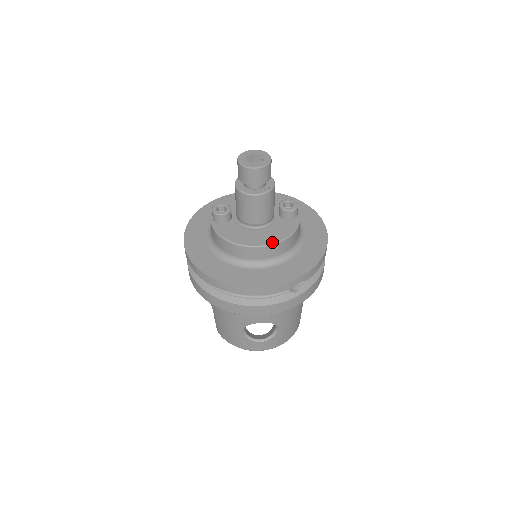
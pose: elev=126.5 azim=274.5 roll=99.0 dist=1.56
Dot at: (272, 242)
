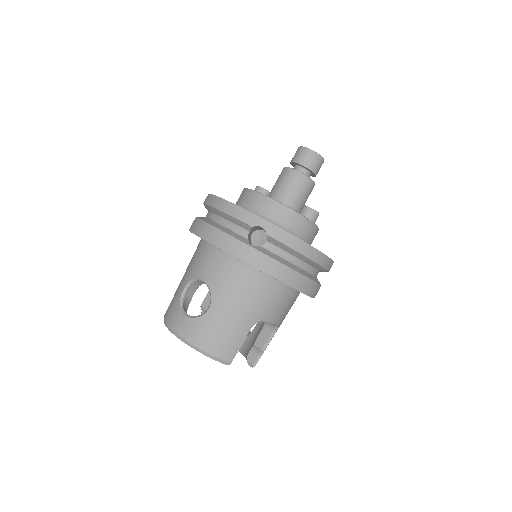
Dot at: (272, 198)
